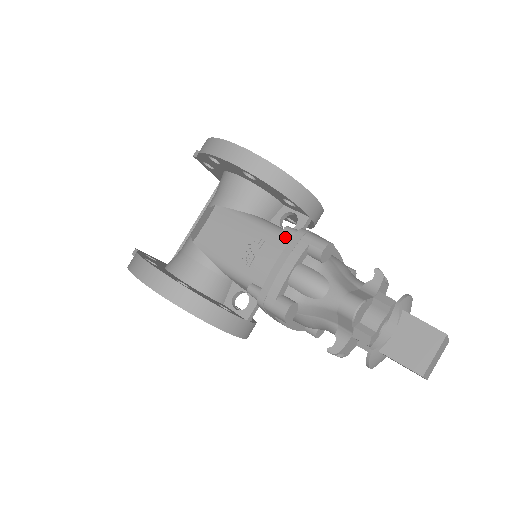
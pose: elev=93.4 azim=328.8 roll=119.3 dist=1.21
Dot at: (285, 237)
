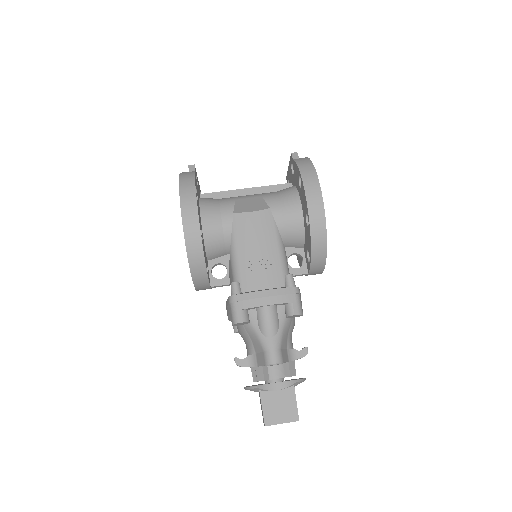
Dot at: (285, 279)
